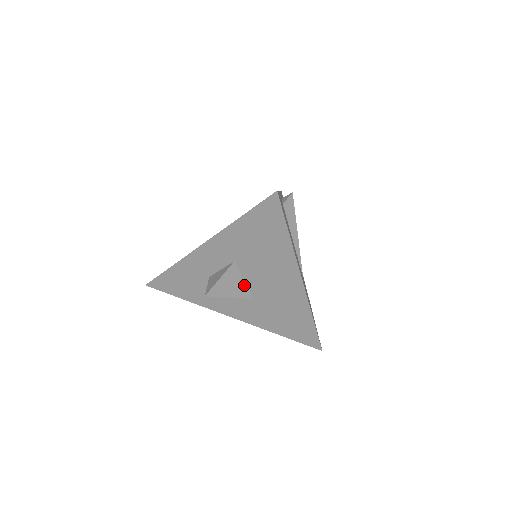
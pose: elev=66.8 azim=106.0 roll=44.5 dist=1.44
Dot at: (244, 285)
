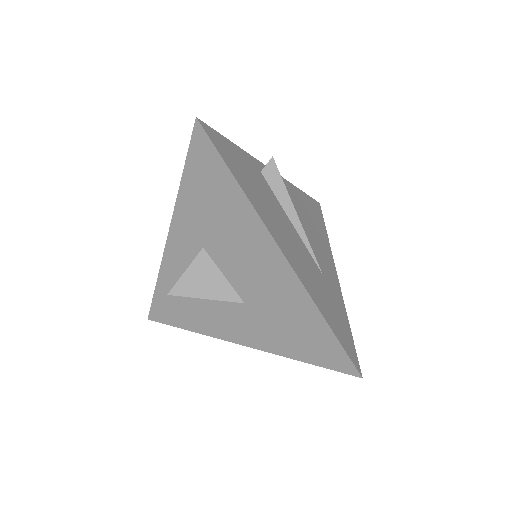
Dot at: (225, 282)
